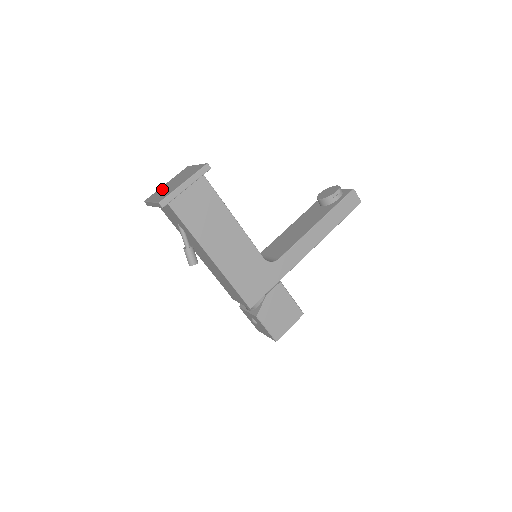
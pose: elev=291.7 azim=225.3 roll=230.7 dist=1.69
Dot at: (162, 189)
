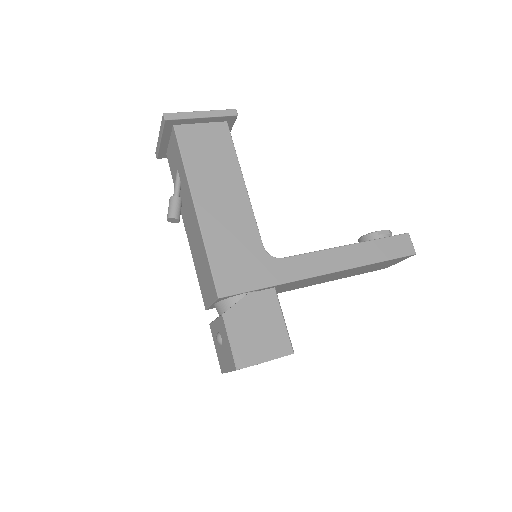
Dot at: occluded
